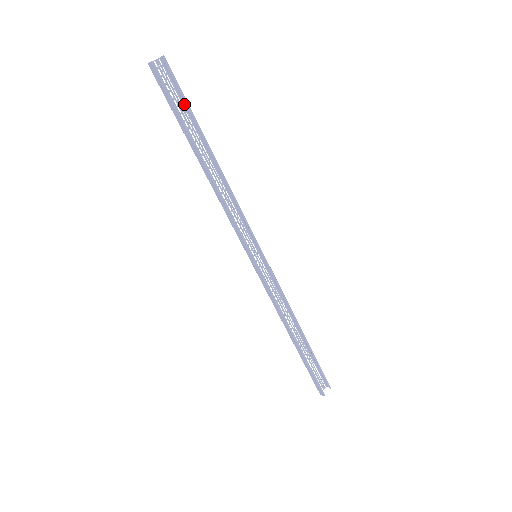
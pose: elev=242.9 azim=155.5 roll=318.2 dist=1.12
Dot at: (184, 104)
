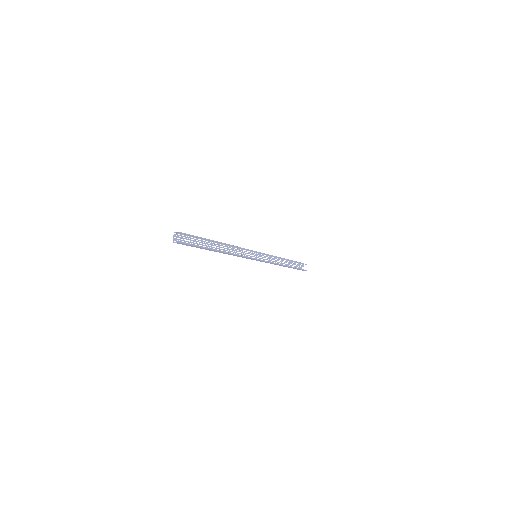
Dot at: (195, 237)
